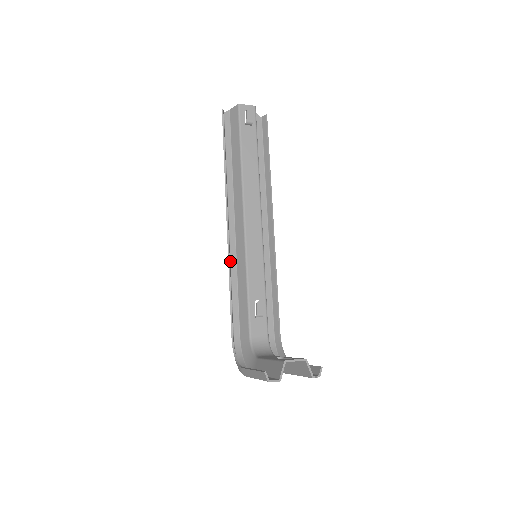
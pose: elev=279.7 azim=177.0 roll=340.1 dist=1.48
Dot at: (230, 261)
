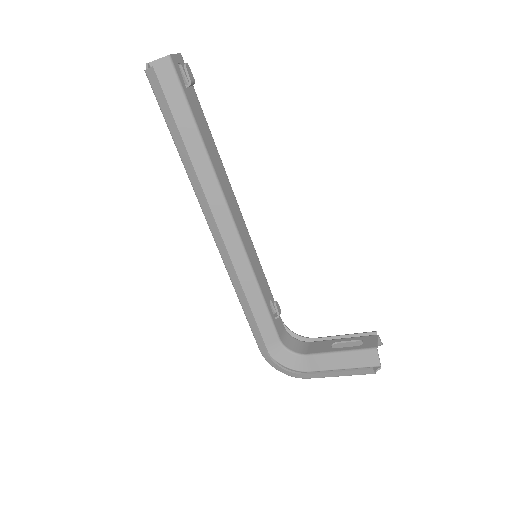
Dot at: (230, 274)
